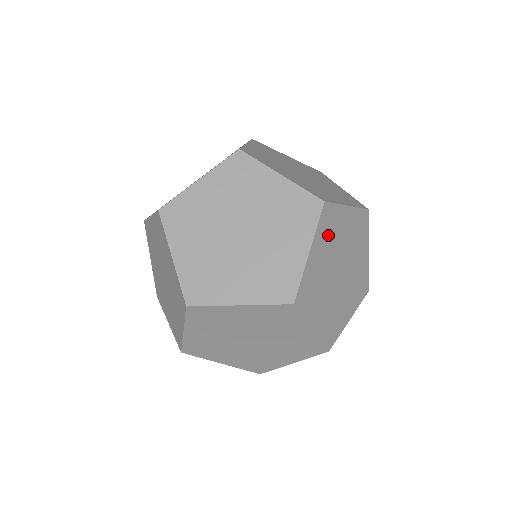
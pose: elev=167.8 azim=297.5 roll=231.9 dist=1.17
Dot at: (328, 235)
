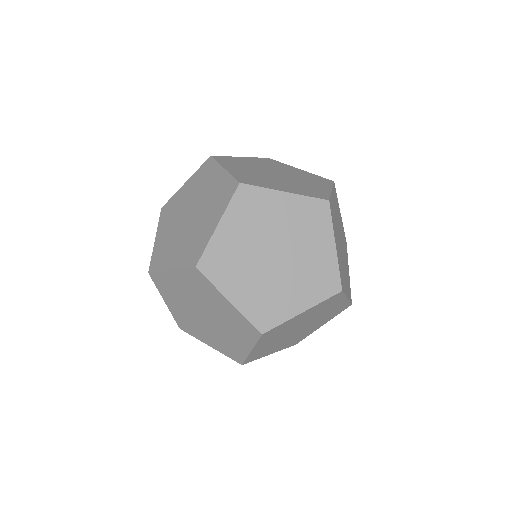
Dot at: (249, 214)
